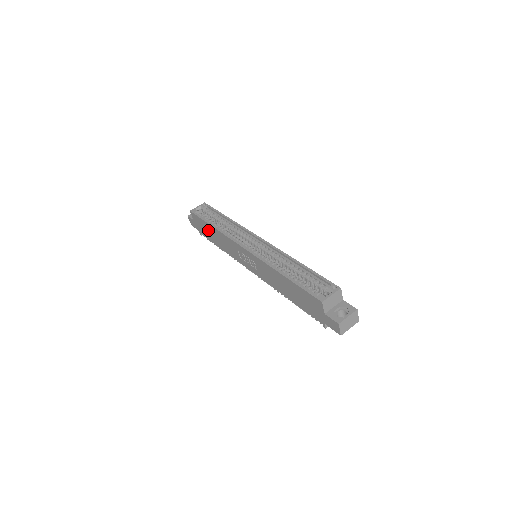
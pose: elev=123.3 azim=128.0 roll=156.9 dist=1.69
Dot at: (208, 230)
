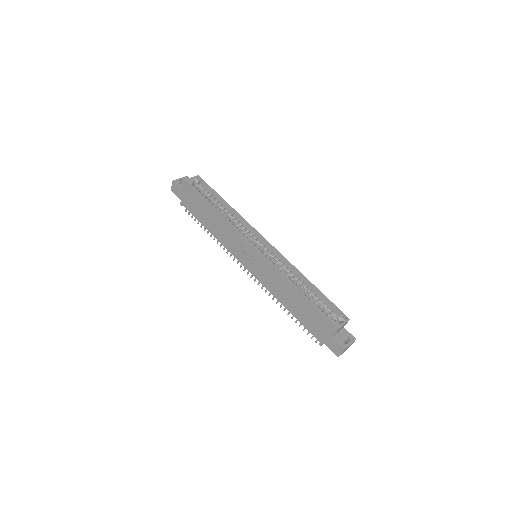
Dot at: (202, 209)
